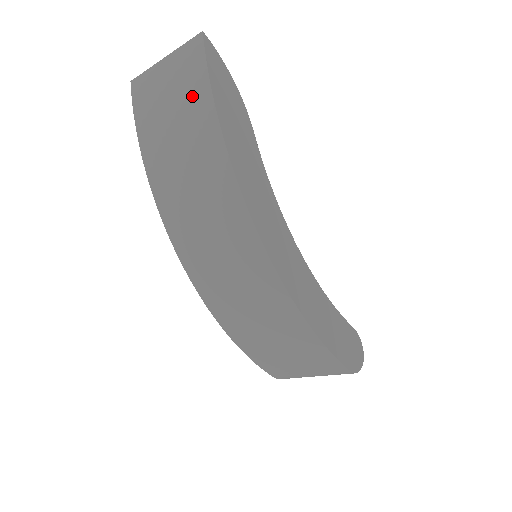
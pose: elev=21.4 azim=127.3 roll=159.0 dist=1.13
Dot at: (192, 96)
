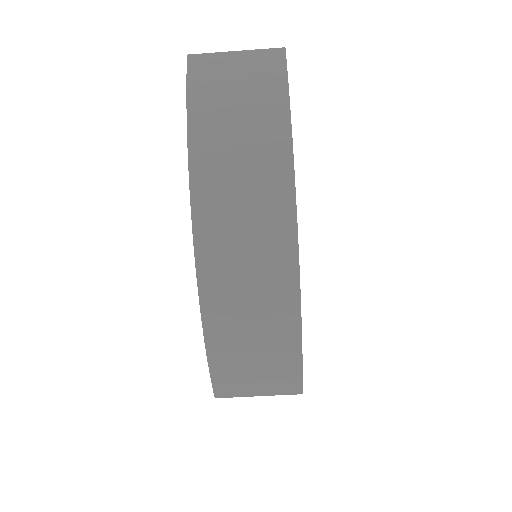
Dot at: (266, 91)
